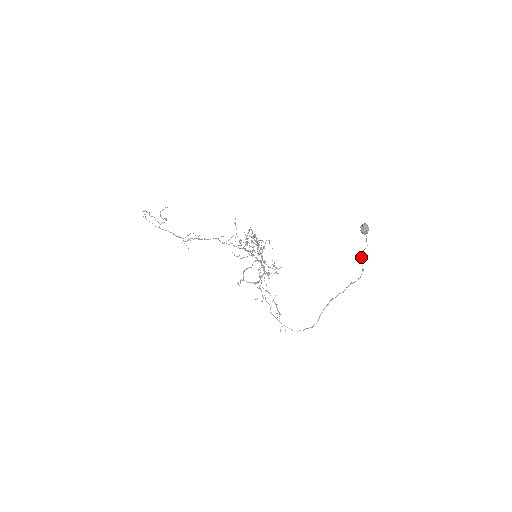
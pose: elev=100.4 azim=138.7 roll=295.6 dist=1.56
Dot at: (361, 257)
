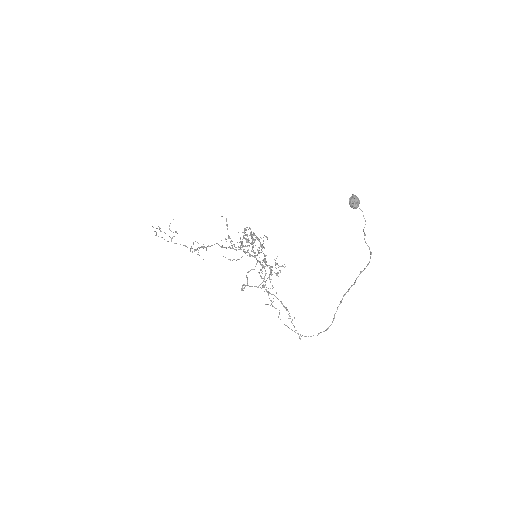
Dot at: (364, 238)
